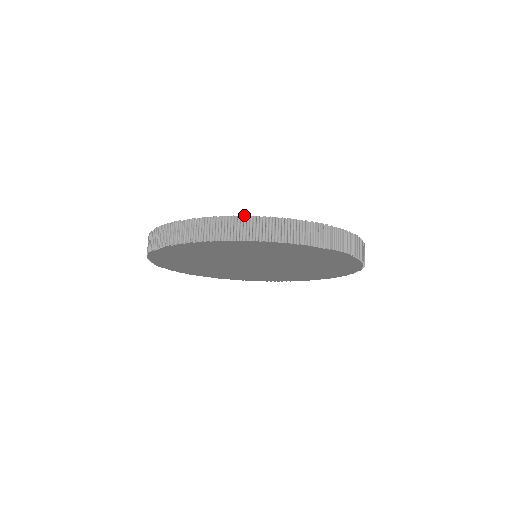
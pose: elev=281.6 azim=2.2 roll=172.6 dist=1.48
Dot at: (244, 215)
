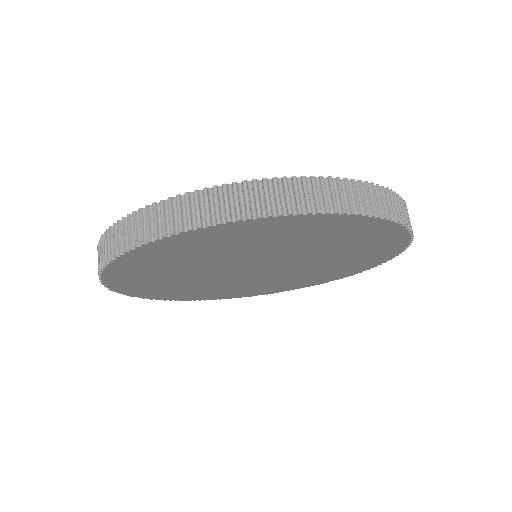
Dot at: occluded
